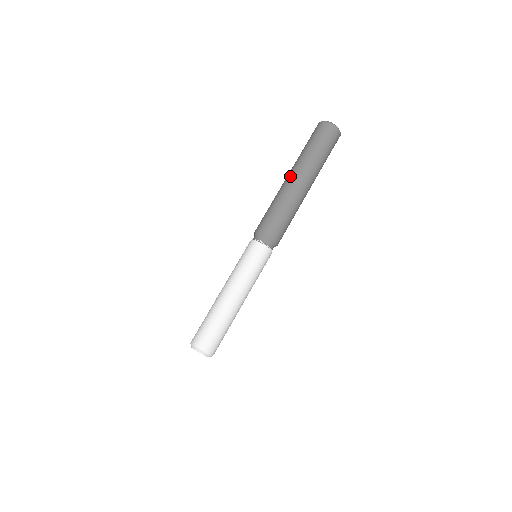
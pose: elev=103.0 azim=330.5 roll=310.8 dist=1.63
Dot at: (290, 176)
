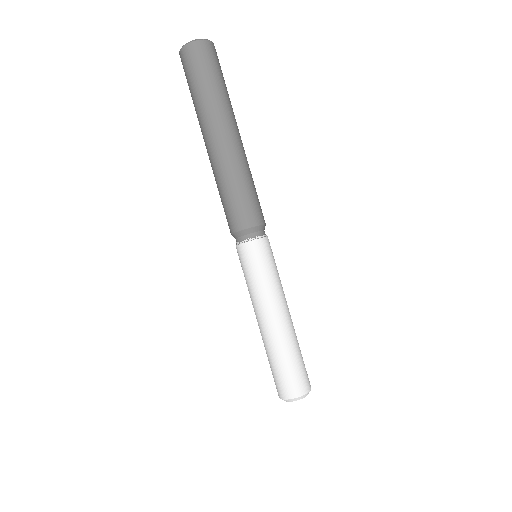
Dot at: (206, 145)
